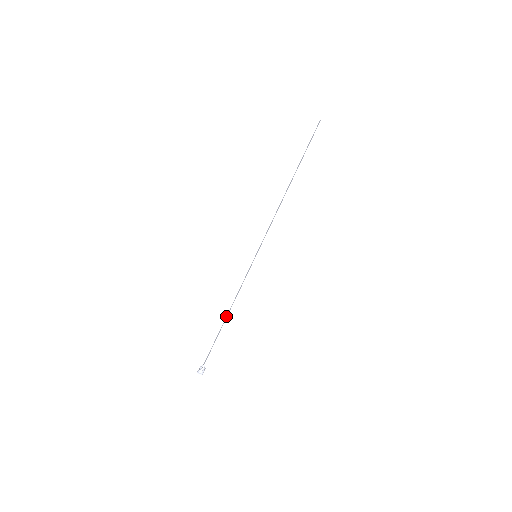
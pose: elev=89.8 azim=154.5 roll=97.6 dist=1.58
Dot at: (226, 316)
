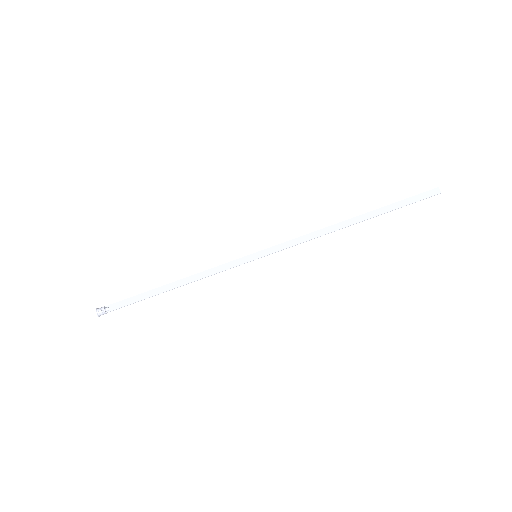
Dot at: (173, 283)
